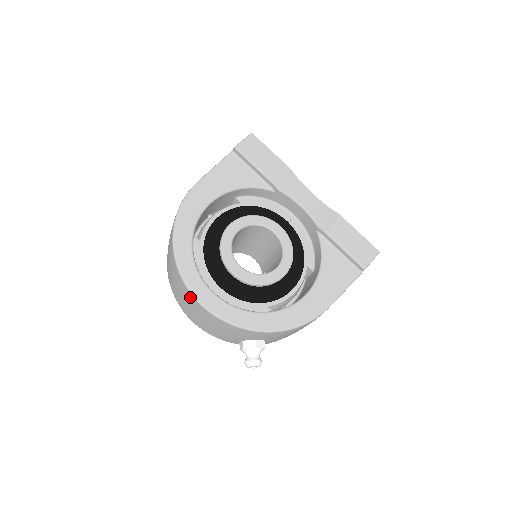
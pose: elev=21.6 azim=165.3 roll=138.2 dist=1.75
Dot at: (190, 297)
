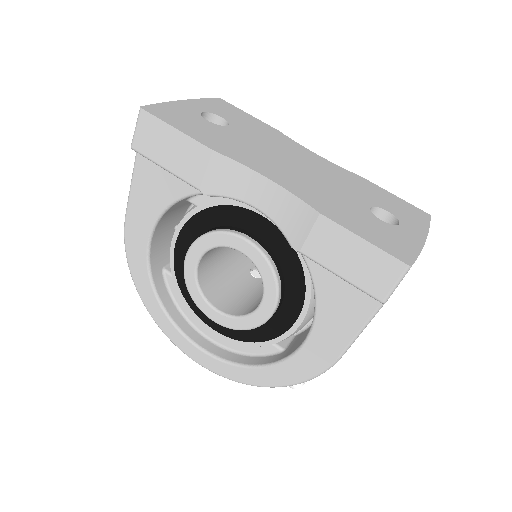
Dot at: occluded
